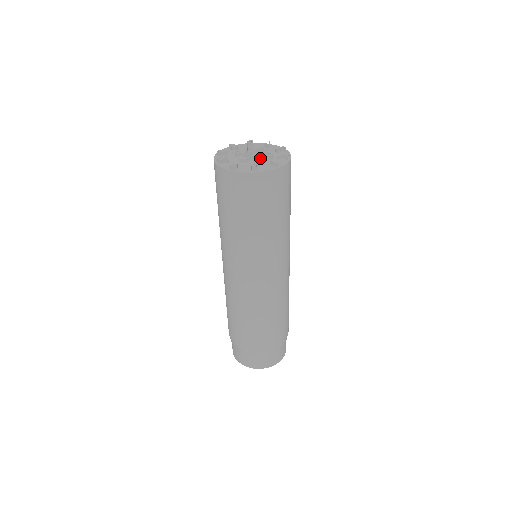
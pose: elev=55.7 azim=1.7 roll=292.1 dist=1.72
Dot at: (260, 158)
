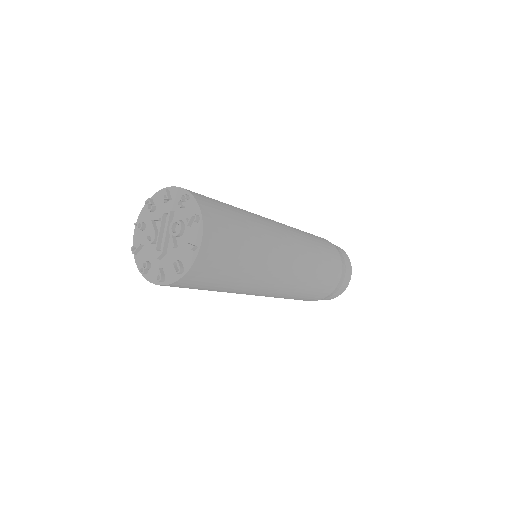
Dot at: (173, 241)
